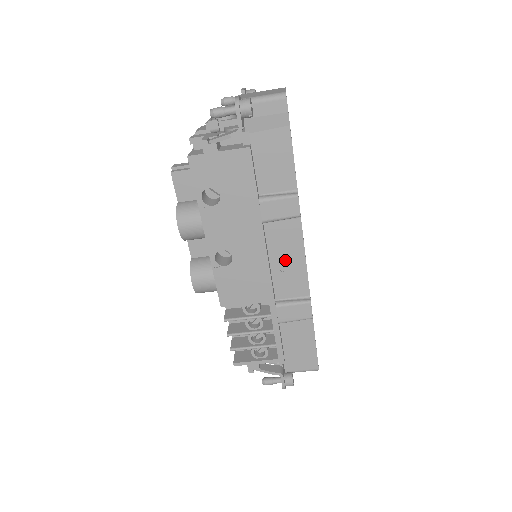
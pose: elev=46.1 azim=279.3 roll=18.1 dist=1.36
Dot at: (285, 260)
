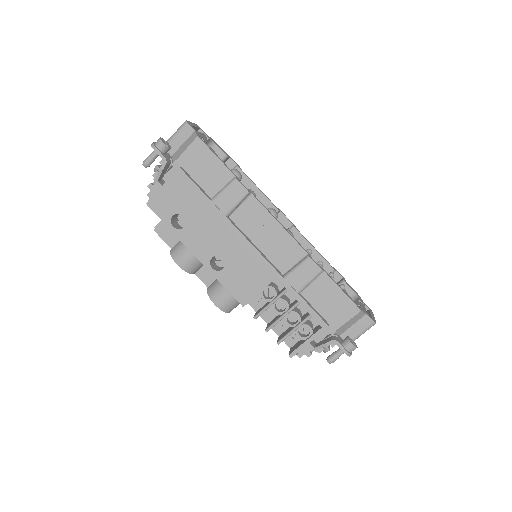
Dot at: (265, 236)
